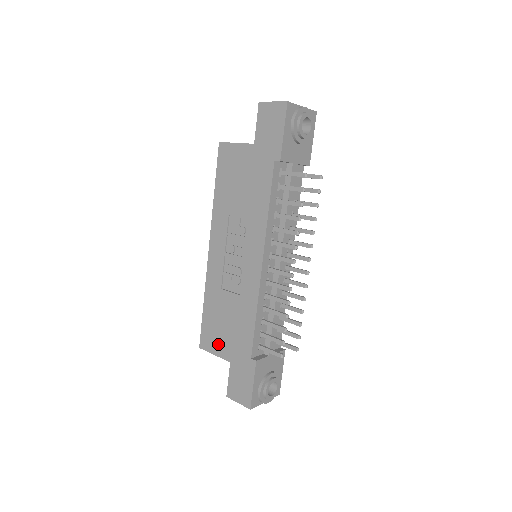
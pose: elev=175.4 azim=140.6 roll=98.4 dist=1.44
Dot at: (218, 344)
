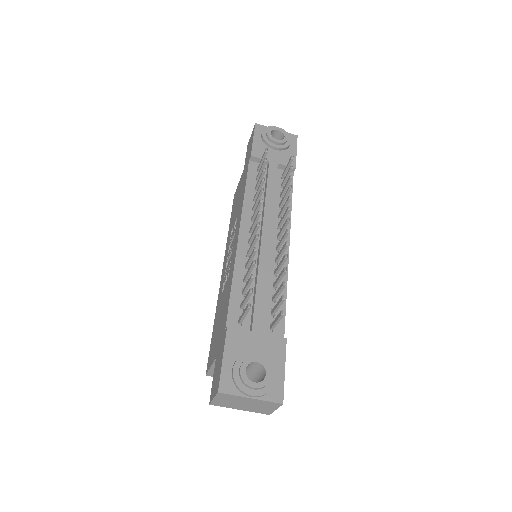
Dot at: (213, 350)
